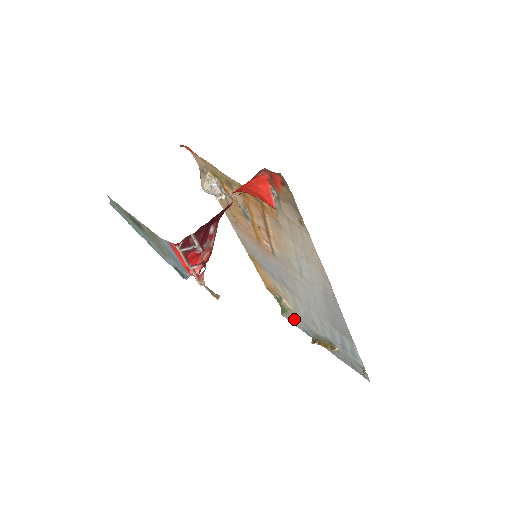
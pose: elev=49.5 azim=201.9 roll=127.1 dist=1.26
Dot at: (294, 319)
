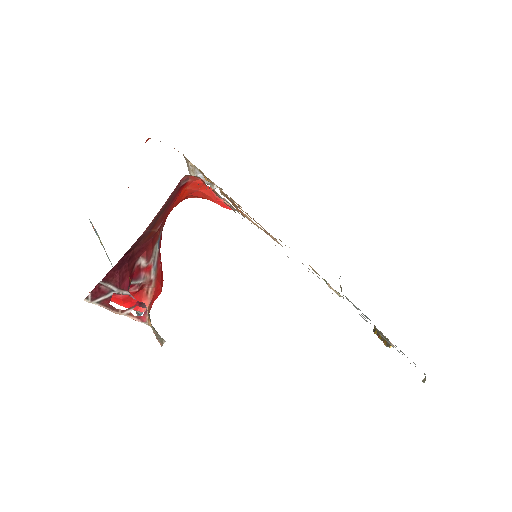
Dot at: occluded
